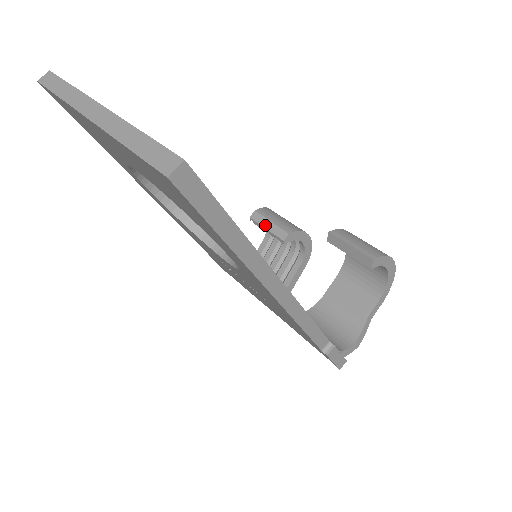
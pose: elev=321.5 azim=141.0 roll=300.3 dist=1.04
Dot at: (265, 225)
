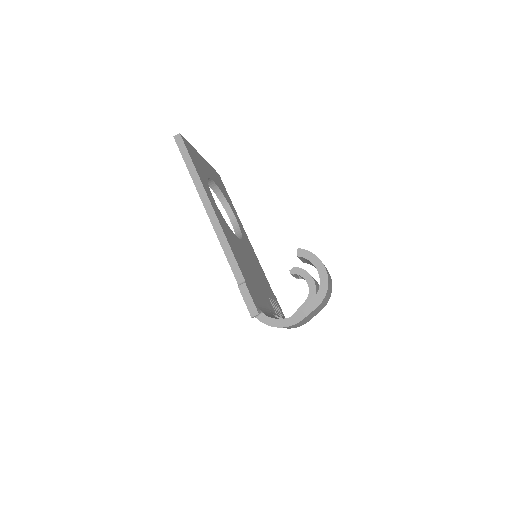
Dot at: occluded
